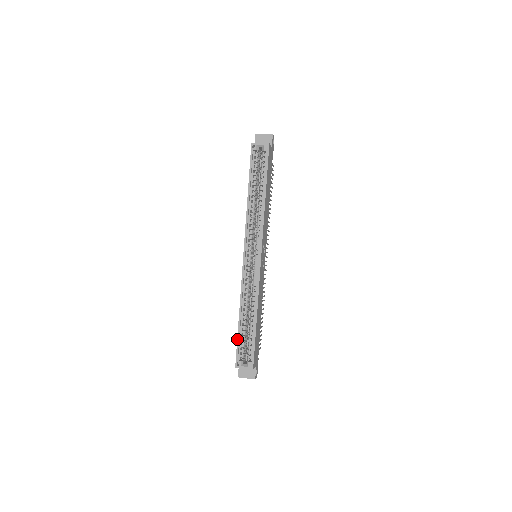
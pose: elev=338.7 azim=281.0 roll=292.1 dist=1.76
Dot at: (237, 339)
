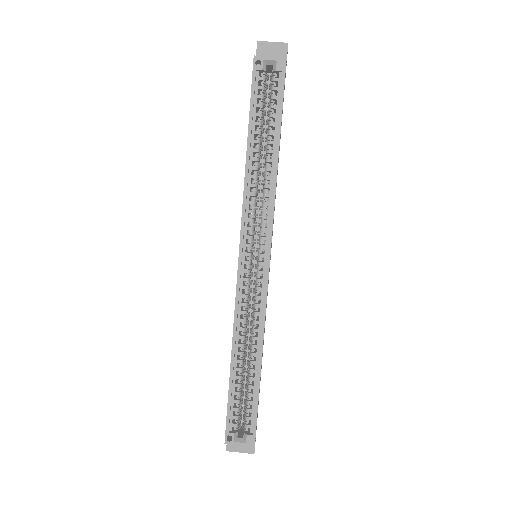
Dot at: occluded
